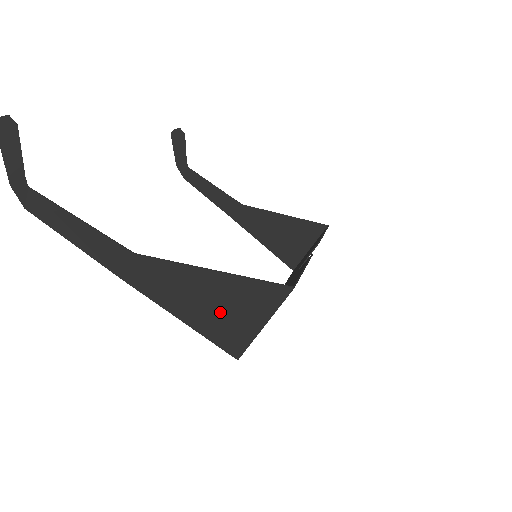
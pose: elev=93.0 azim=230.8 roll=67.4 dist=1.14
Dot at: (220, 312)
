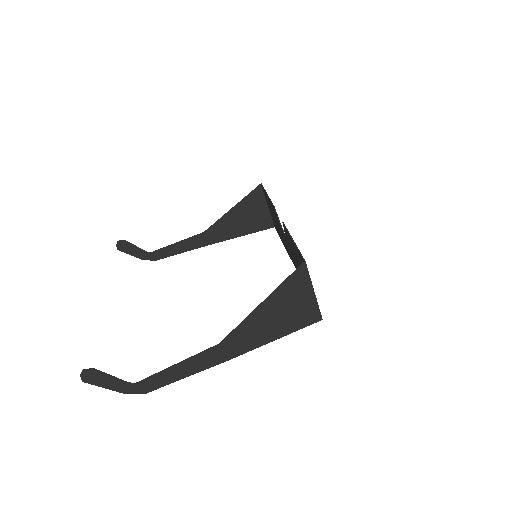
Dot at: (288, 314)
